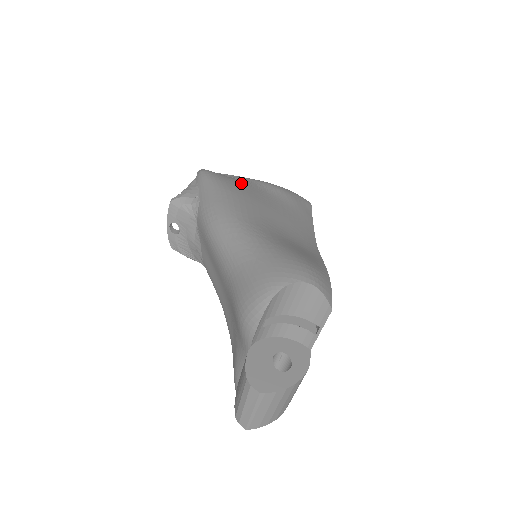
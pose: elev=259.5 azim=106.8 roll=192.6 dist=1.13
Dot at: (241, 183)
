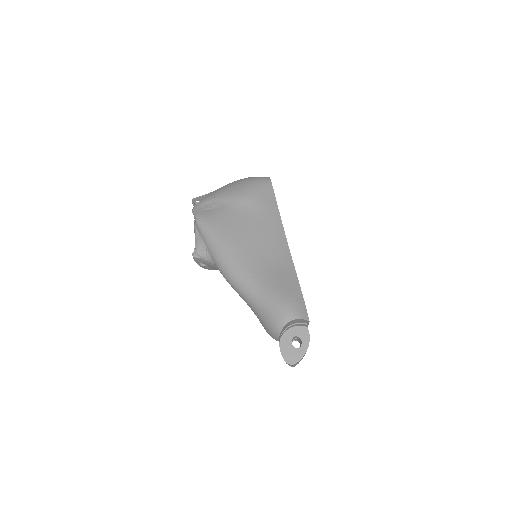
Dot at: (224, 217)
